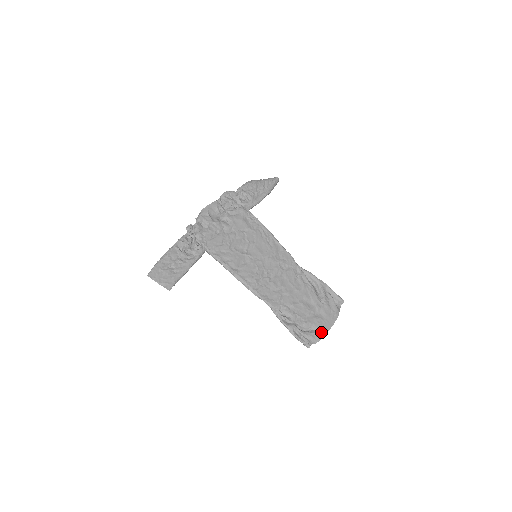
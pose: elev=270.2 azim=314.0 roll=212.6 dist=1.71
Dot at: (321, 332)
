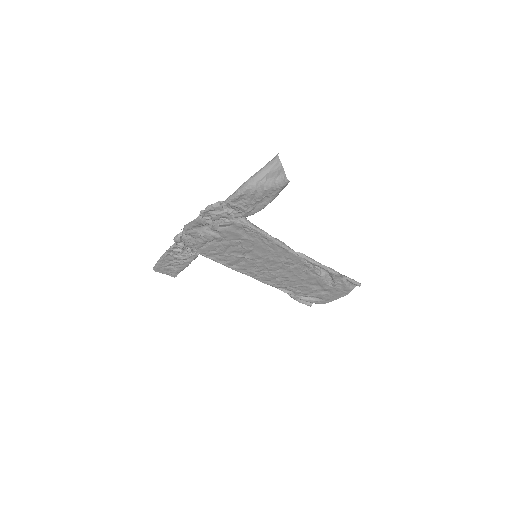
Dot at: (325, 301)
